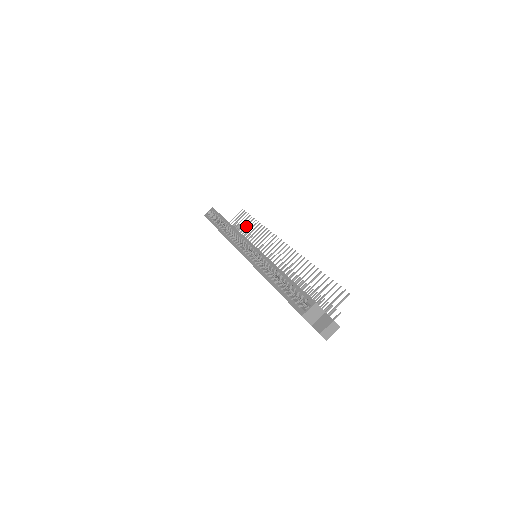
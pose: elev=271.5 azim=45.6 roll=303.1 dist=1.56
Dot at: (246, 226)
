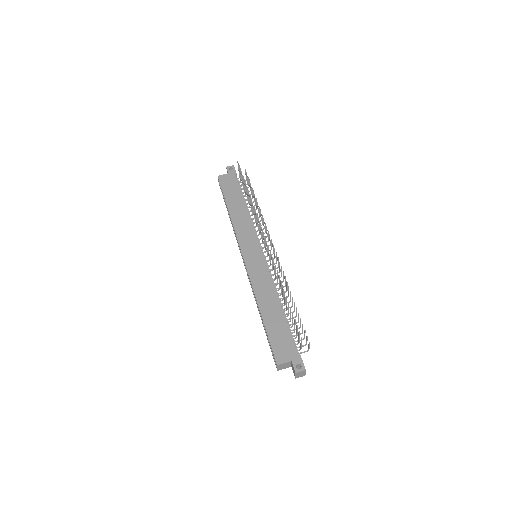
Dot at: (246, 191)
